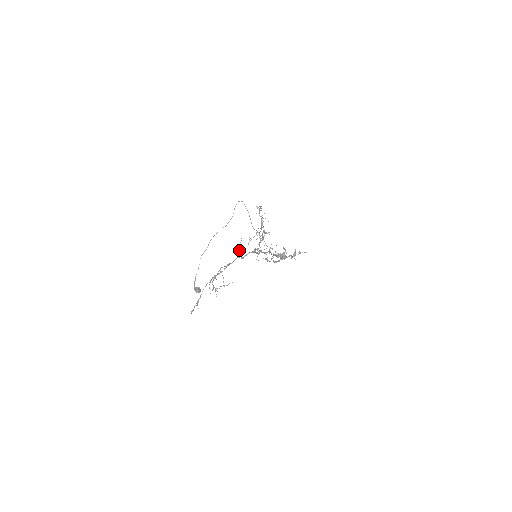
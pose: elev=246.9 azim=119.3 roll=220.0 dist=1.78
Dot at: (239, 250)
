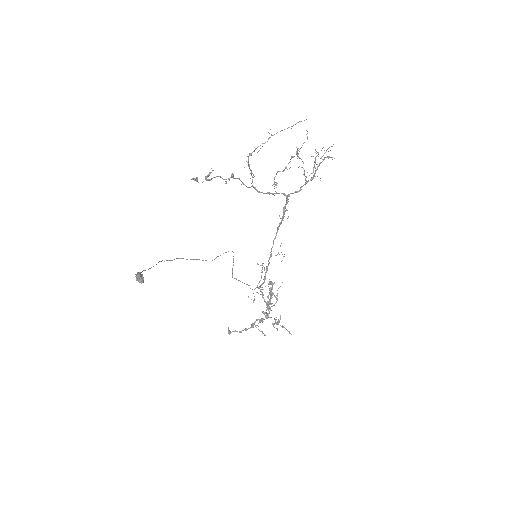
Dot at: occluded
